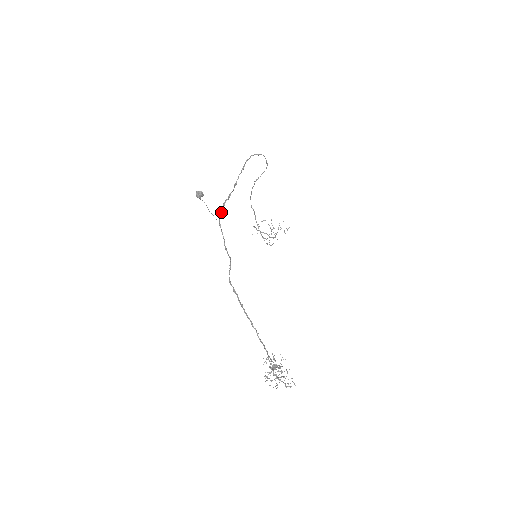
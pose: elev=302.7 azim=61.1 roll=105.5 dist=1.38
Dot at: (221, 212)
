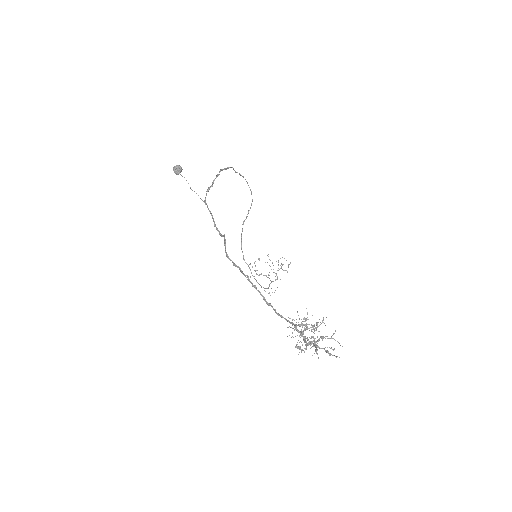
Dot at: occluded
